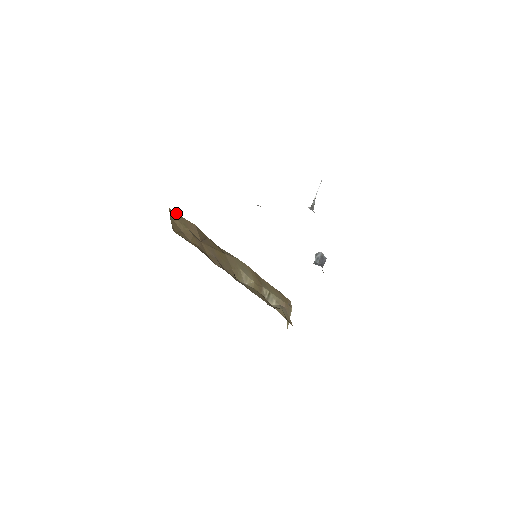
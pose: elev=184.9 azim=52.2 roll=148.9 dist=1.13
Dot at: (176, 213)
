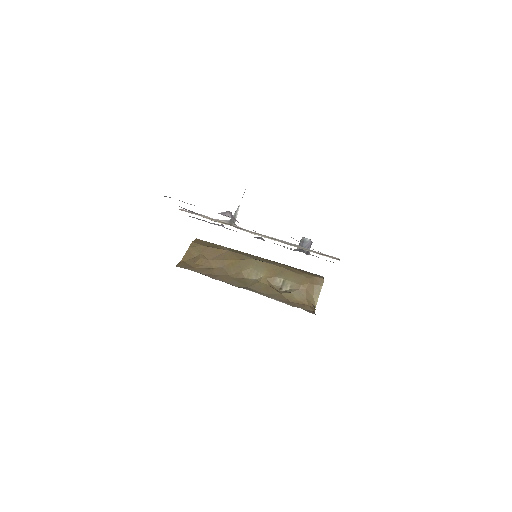
Dot at: (197, 244)
